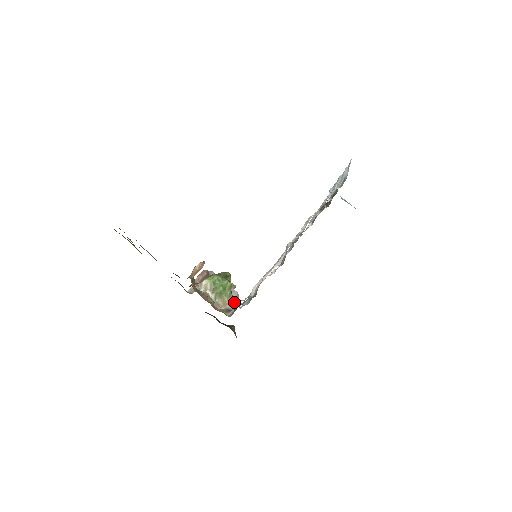
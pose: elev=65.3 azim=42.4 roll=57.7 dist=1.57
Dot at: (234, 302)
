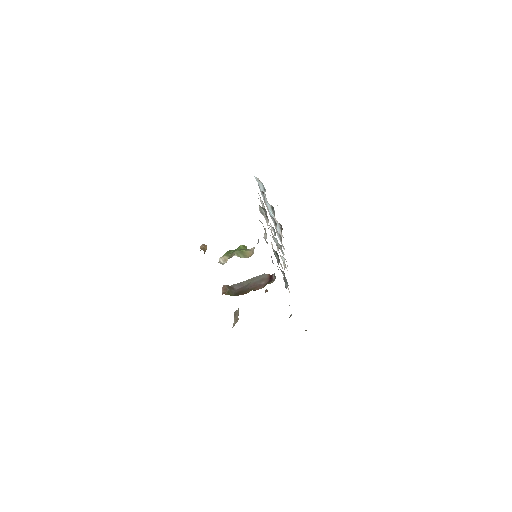
Dot at: occluded
